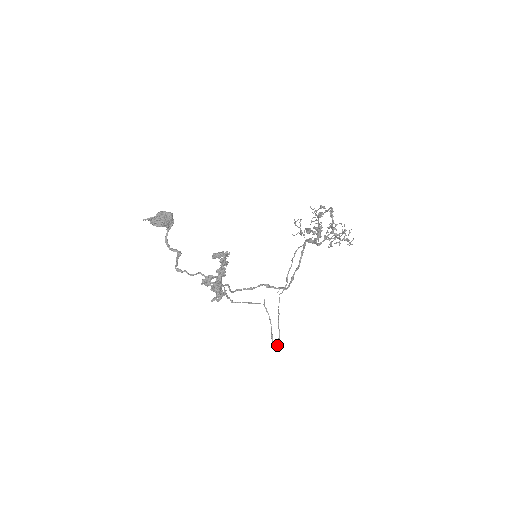
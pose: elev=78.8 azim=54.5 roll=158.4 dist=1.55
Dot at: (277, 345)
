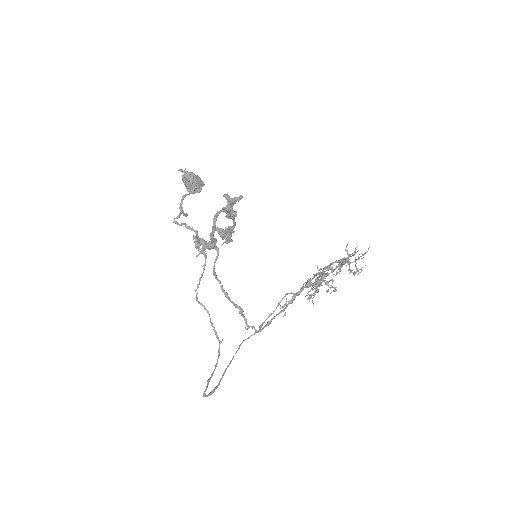
Dot at: (210, 392)
